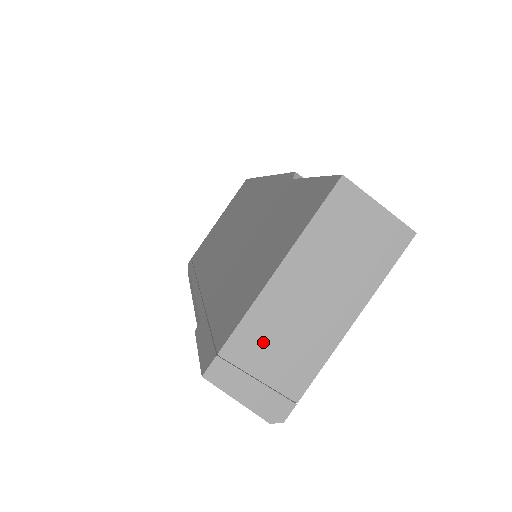
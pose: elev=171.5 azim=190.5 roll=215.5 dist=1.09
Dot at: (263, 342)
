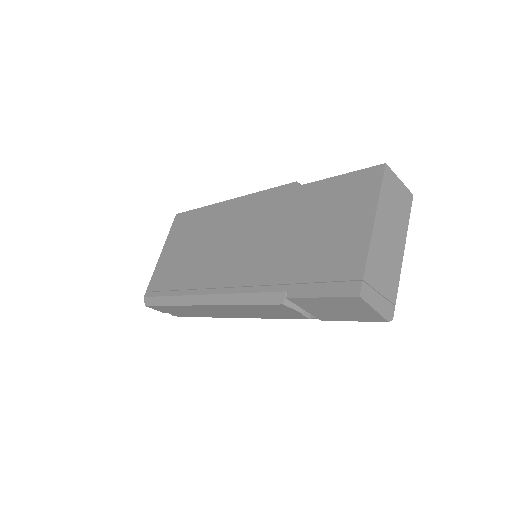
Dot at: (377, 268)
